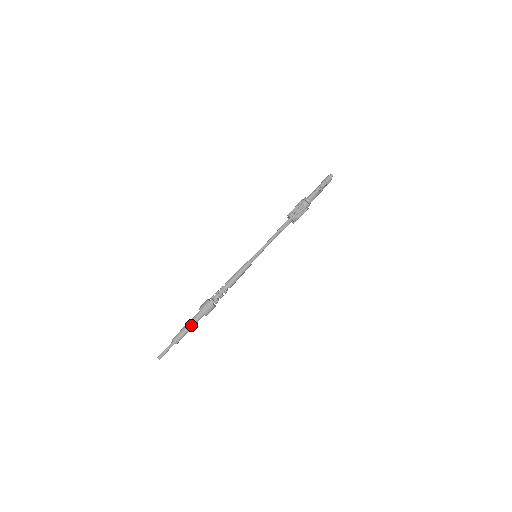
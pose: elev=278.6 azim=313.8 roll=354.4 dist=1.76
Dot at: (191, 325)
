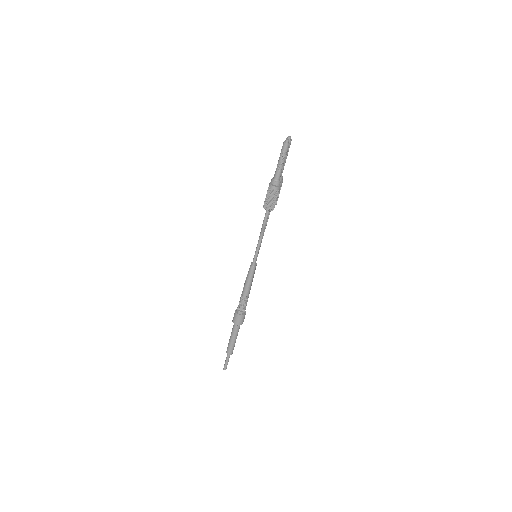
Dot at: (234, 337)
